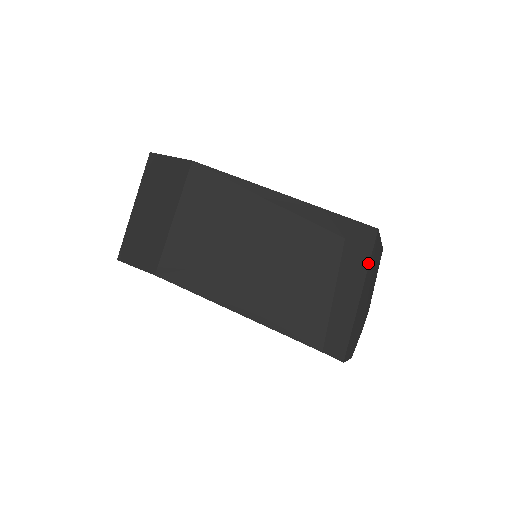
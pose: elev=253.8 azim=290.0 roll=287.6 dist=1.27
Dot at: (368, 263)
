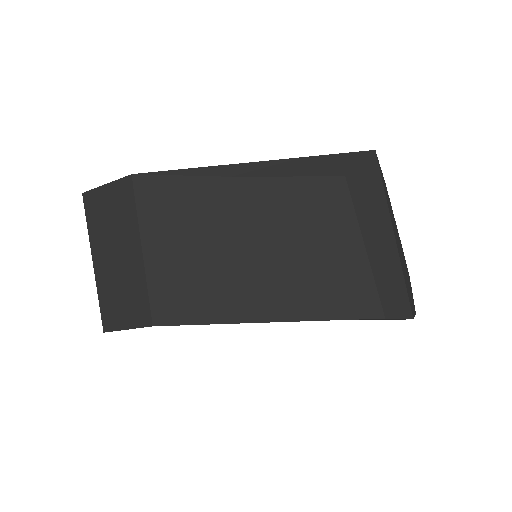
Dot at: (383, 194)
